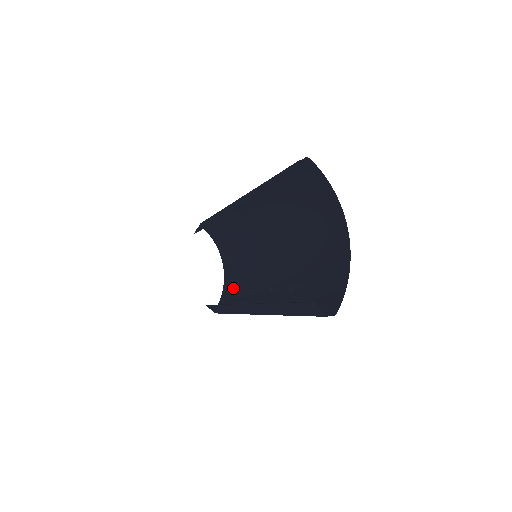
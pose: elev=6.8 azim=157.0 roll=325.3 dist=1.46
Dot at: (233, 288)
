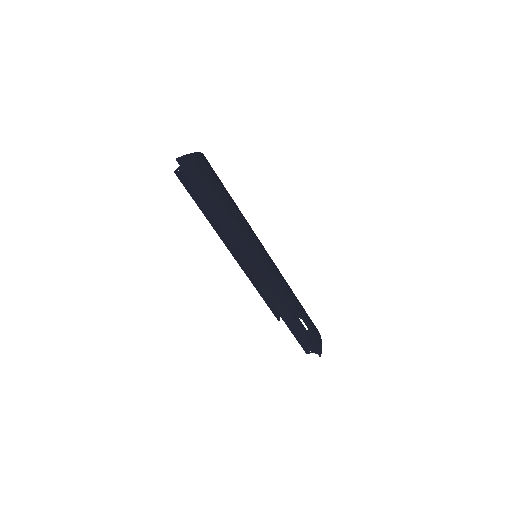
Dot at: (307, 318)
